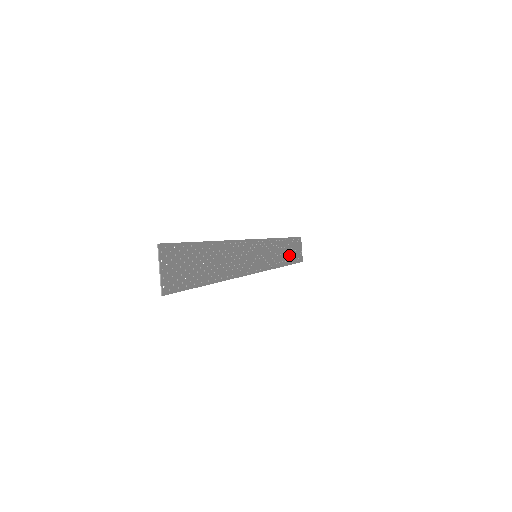
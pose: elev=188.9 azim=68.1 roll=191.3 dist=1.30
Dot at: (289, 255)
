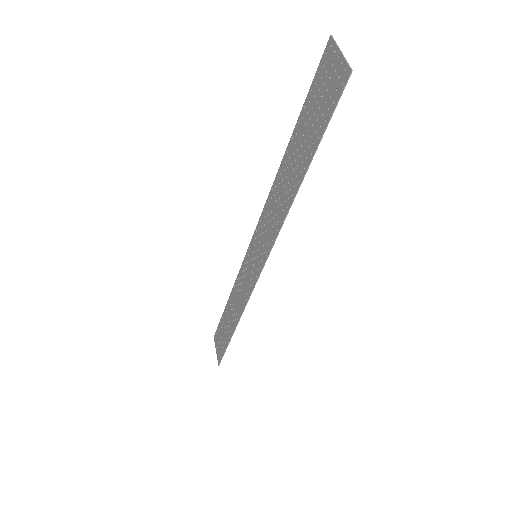
Dot at: (228, 329)
